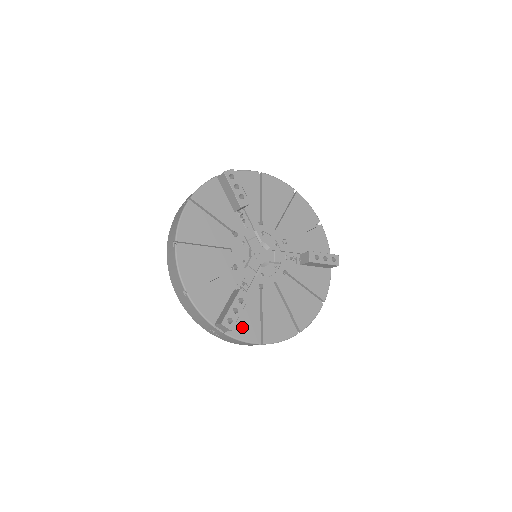
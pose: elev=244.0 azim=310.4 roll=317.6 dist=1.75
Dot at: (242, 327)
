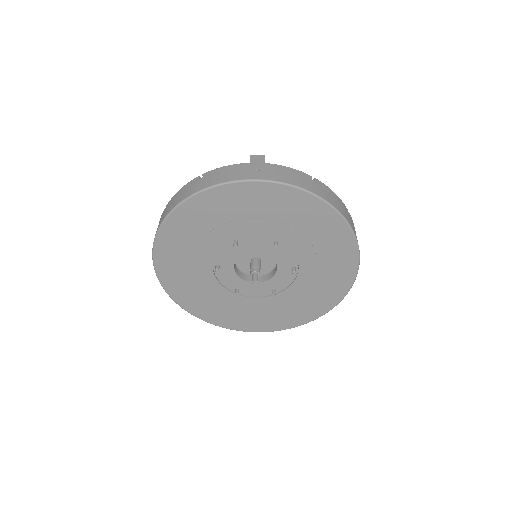
Dot at: occluded
